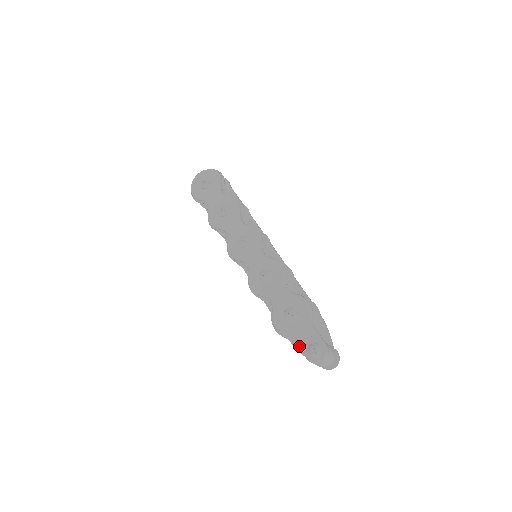
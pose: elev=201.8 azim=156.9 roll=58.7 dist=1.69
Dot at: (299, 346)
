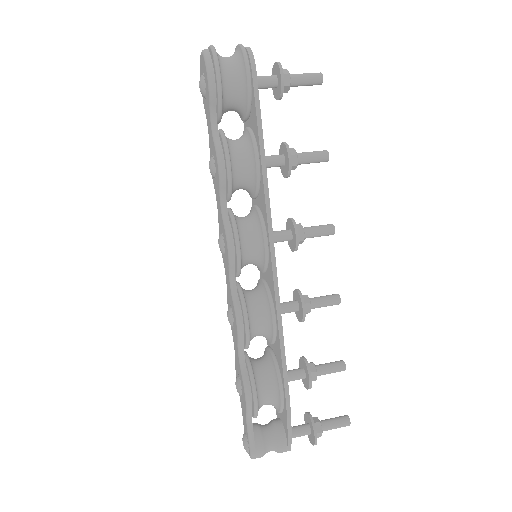
Dot at: occluded
